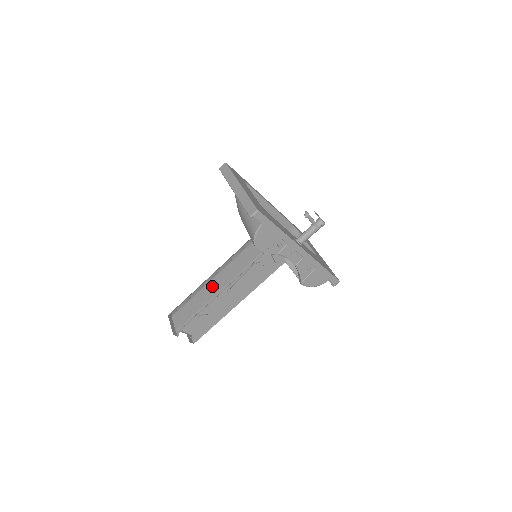
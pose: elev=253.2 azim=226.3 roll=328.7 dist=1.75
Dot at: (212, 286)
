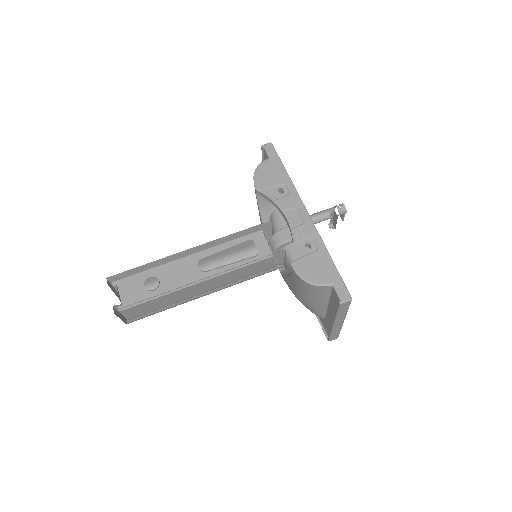
Dot at: occluded
